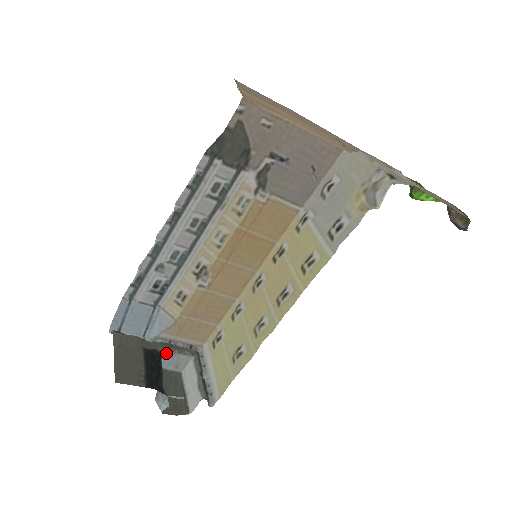
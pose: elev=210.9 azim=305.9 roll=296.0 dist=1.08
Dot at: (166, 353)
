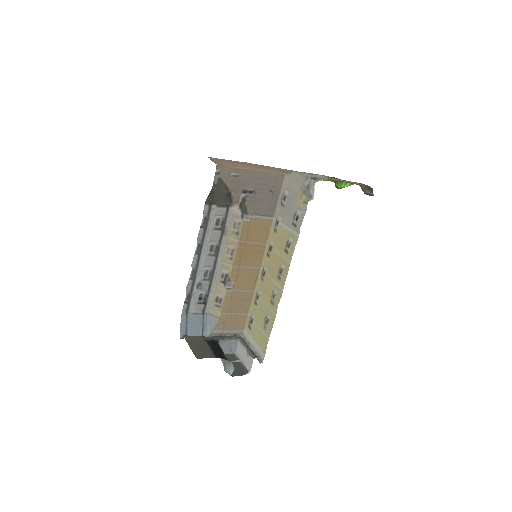
Dot at: (221, 341)
